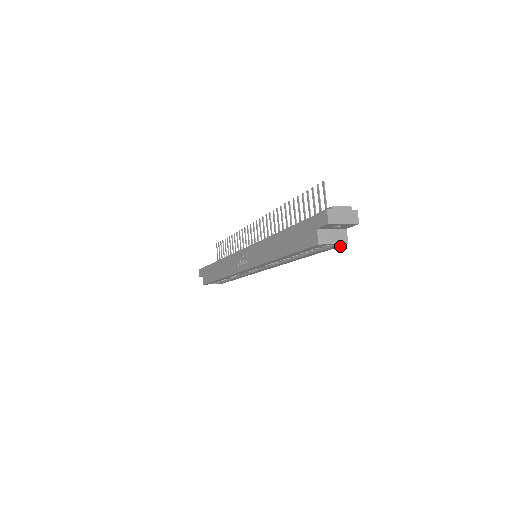
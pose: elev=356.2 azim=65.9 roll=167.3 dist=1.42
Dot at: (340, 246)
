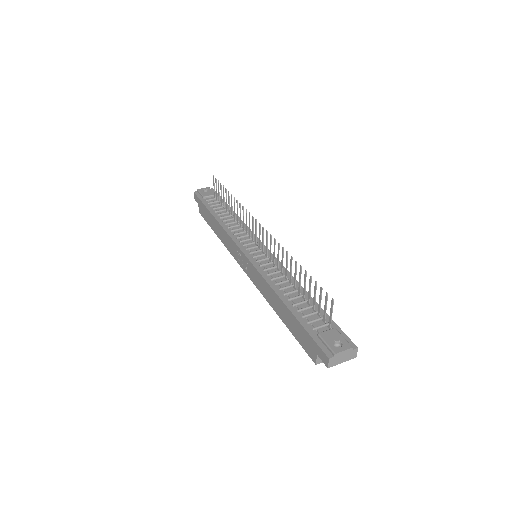
Dot at: occluded
